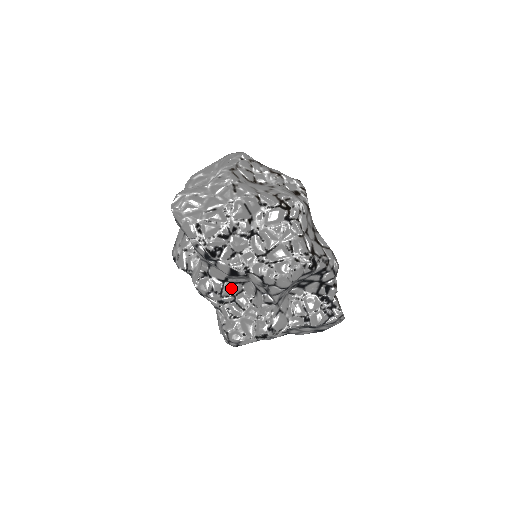
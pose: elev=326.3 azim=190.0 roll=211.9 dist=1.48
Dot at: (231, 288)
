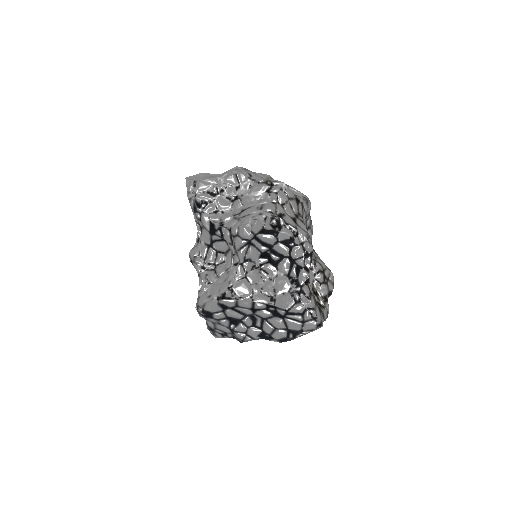
Dot at: (215, 257)
